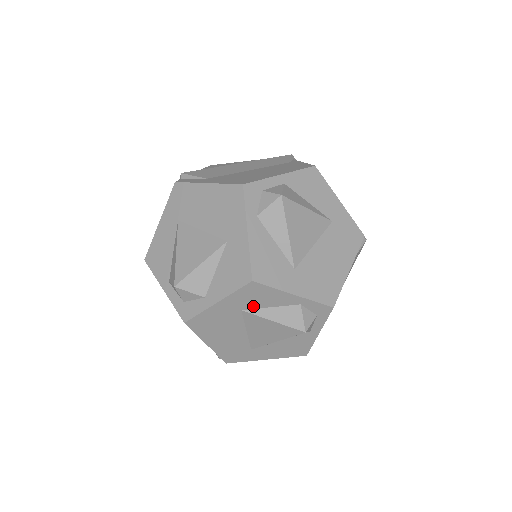
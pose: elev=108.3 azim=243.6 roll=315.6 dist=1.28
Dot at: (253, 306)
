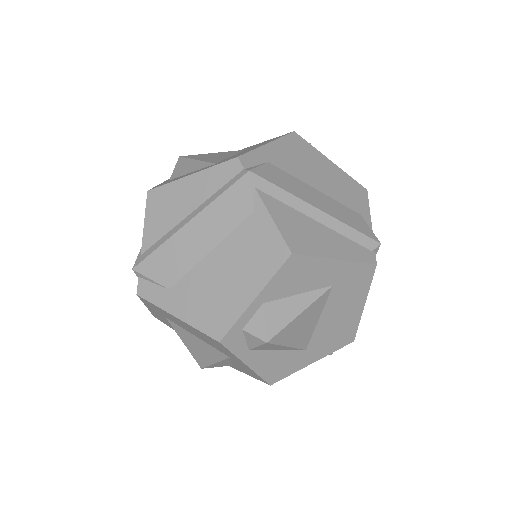
Dot at: occluded
